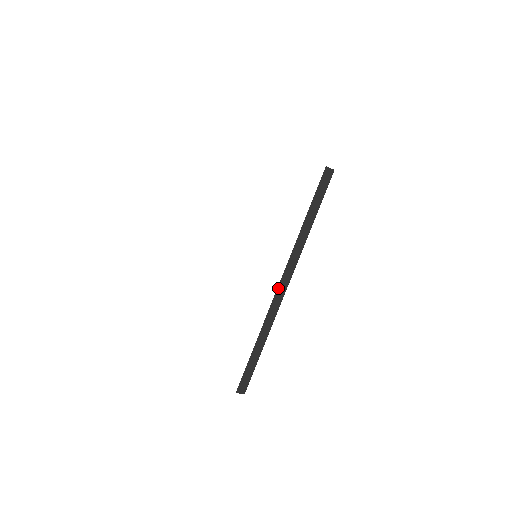
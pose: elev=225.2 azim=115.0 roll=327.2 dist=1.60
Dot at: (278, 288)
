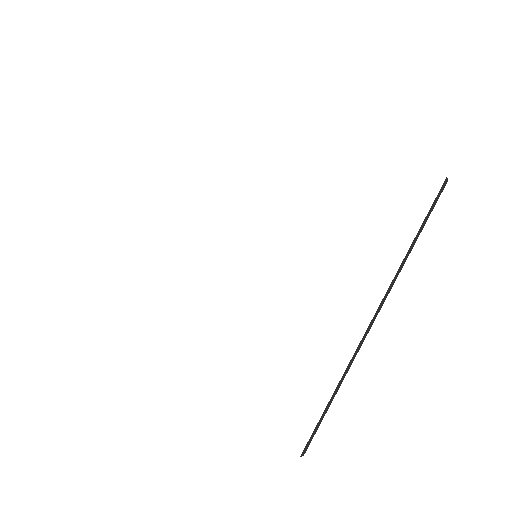
Dot at: (370, 324)
